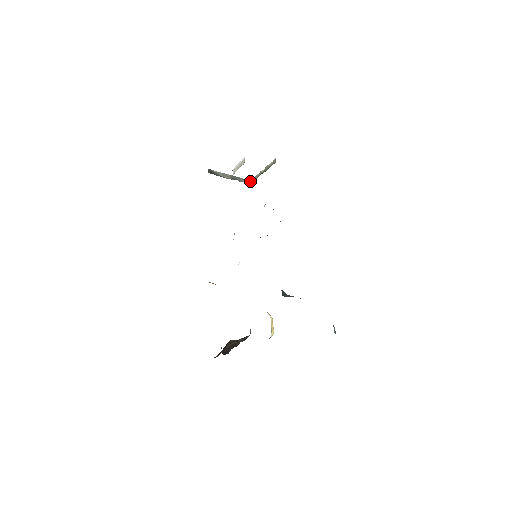
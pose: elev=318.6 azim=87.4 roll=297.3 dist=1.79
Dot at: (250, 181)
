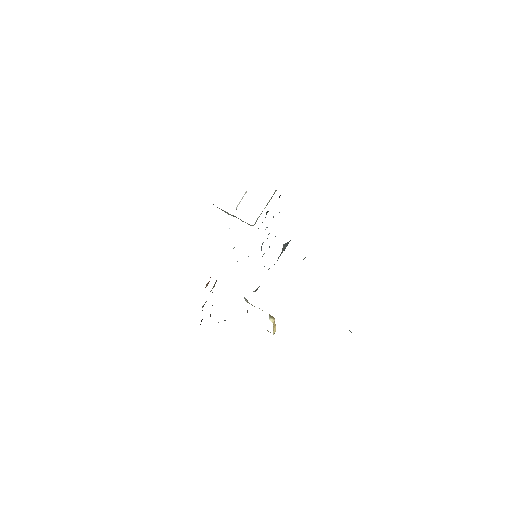
Dot at: (252, 225)
